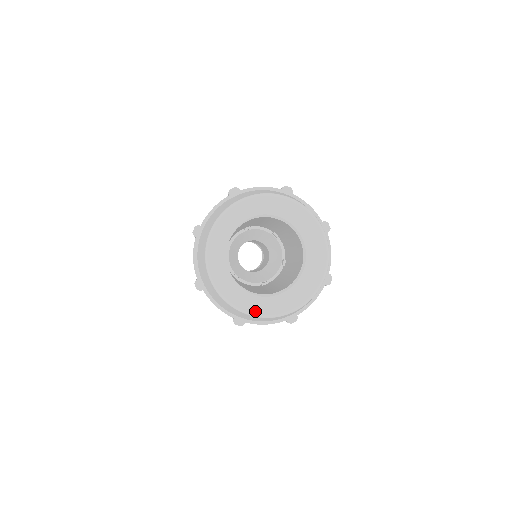
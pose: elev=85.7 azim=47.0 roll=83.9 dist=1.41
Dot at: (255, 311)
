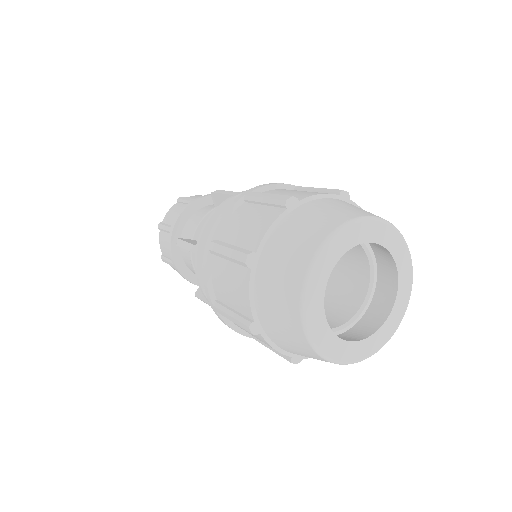
Dot at: (349, 359)
